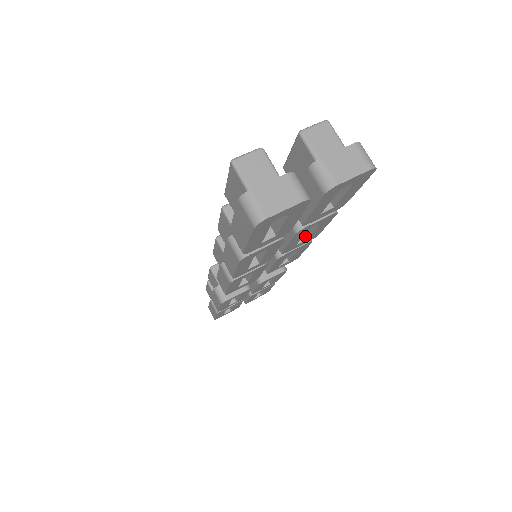
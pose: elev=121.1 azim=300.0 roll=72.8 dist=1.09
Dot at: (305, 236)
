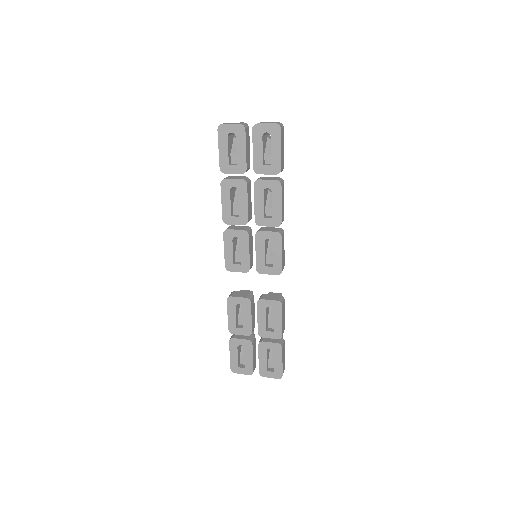
Dot at: (272, 217)
